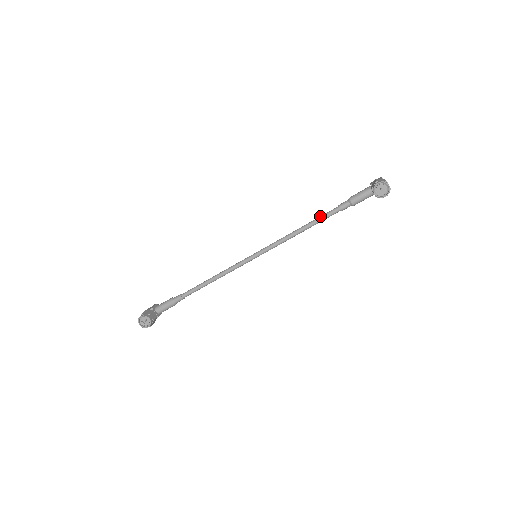
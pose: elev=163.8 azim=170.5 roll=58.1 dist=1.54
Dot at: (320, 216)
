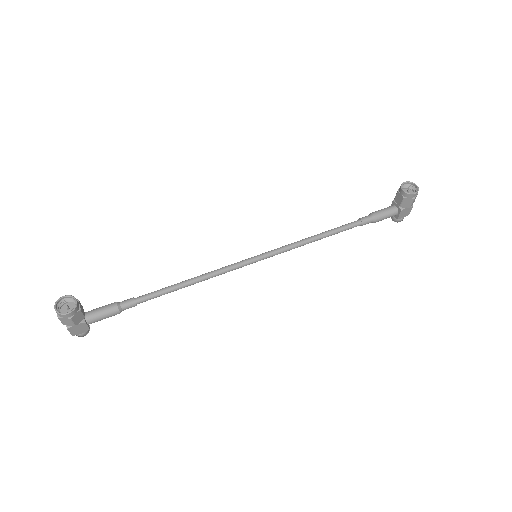
Dot at: (338, 227)
